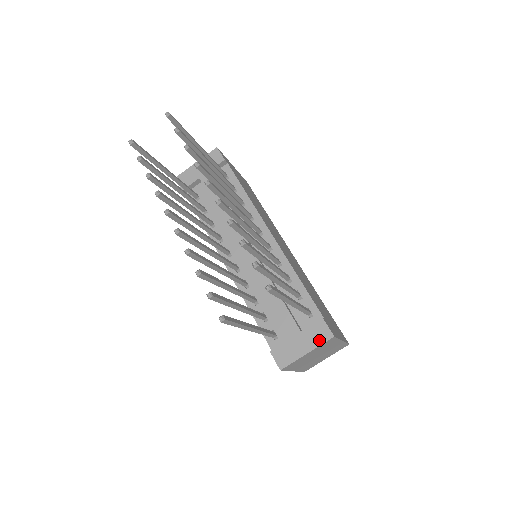
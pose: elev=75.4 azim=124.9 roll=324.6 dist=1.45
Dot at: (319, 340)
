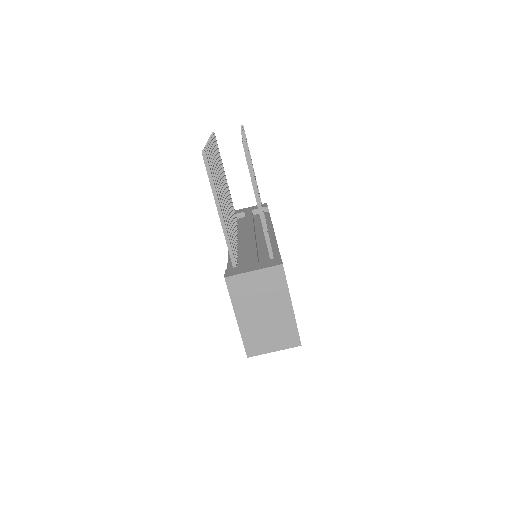
Dot at: (269, 265)
